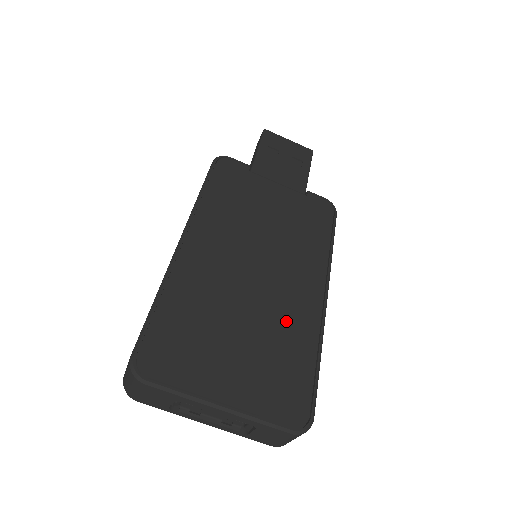
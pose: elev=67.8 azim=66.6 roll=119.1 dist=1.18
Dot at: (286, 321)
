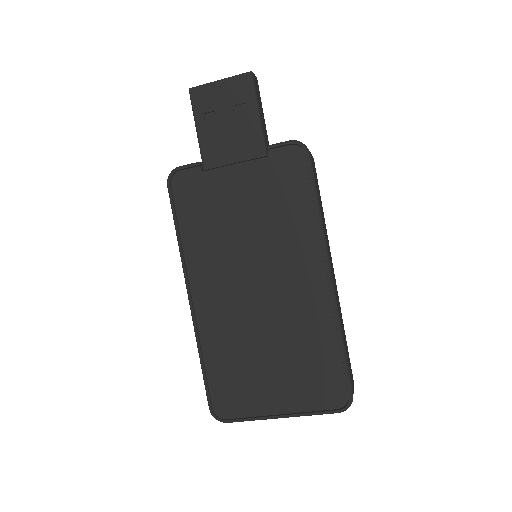
Dot at: (301, 324)
